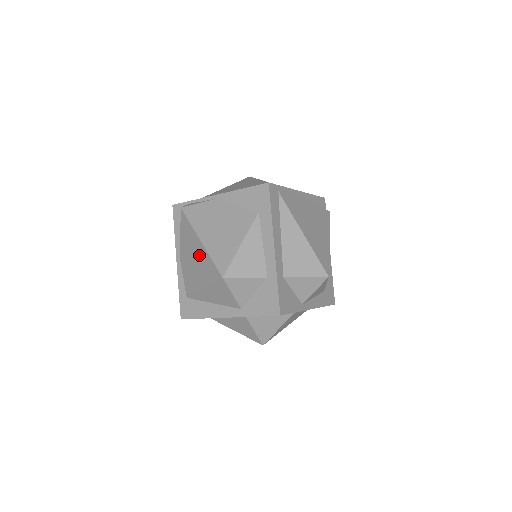
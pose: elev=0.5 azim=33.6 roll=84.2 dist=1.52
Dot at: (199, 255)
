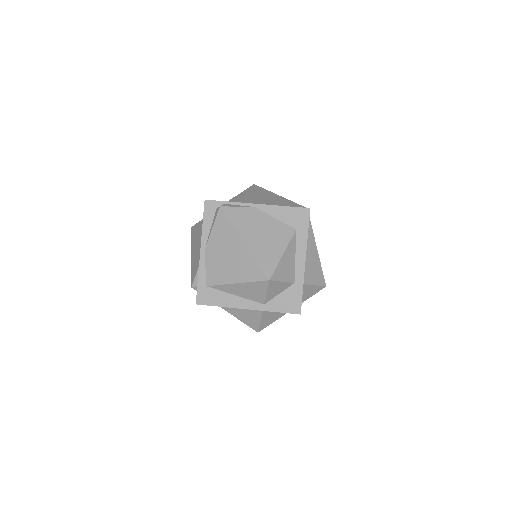
Dot at: (239, 254)
